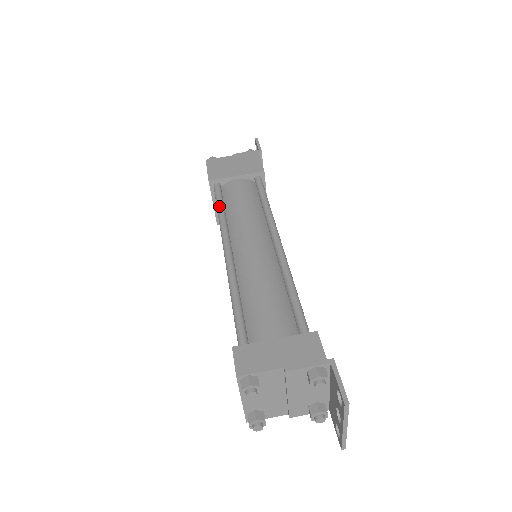
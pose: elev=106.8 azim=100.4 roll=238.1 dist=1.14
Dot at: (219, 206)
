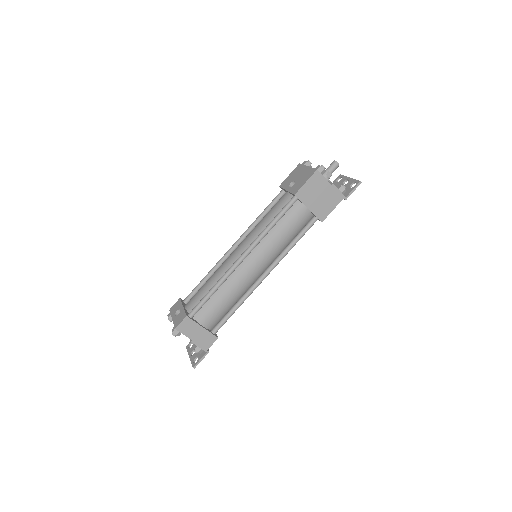
Dot at: (275, 222)
